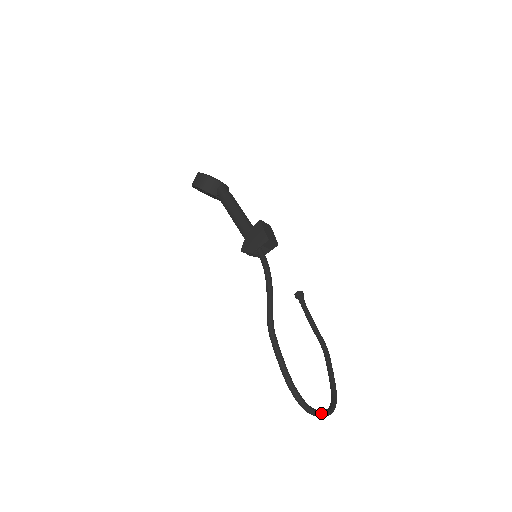
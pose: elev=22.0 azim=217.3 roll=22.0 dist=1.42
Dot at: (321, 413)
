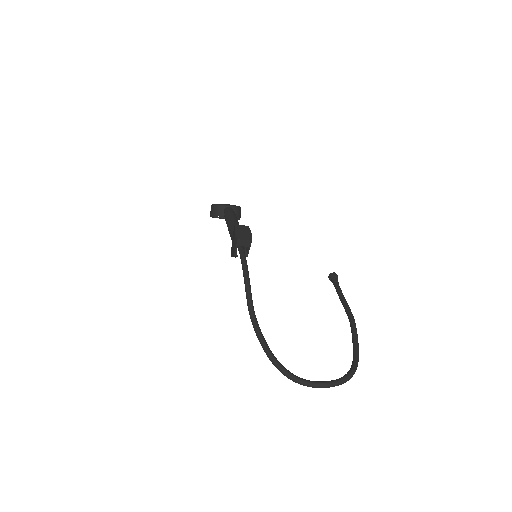
Dot at: (319, 384)
